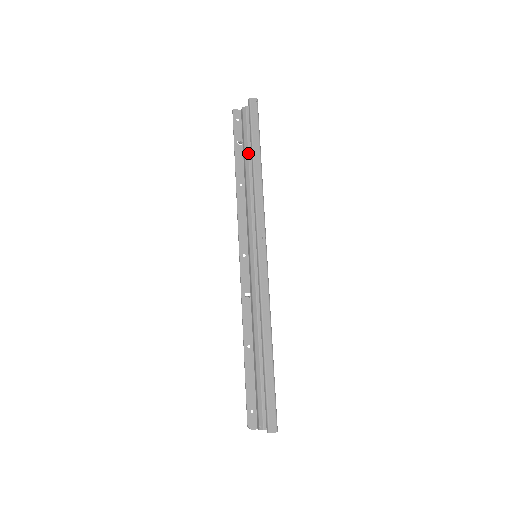
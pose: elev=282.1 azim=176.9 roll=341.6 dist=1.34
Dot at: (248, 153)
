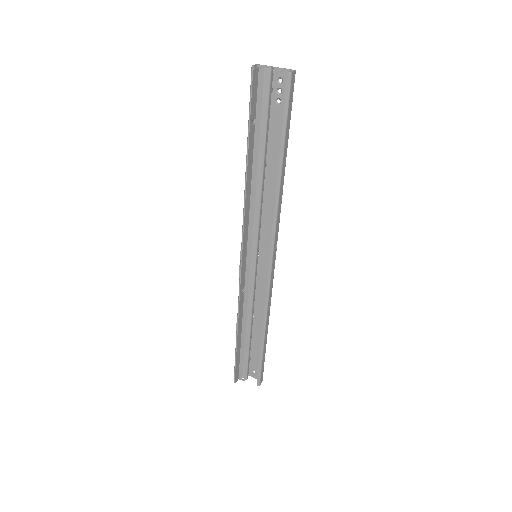
Dot at: (265, 142)
